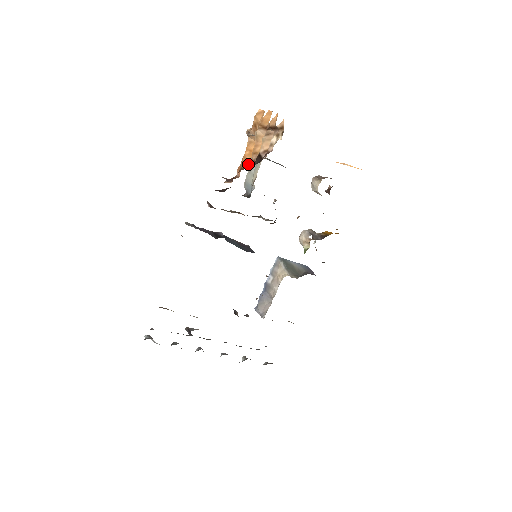
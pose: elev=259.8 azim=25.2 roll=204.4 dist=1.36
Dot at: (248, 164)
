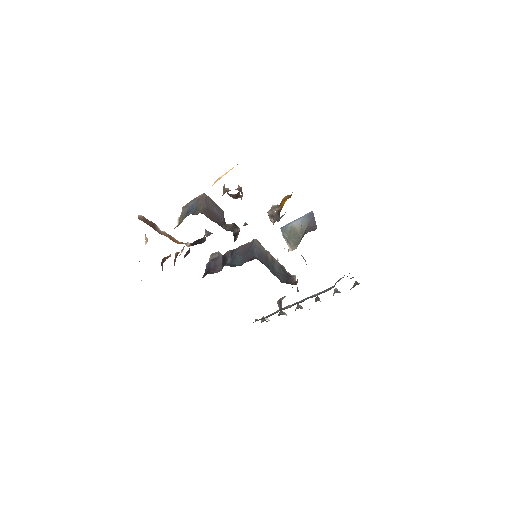
Dot at: (162, 264)
